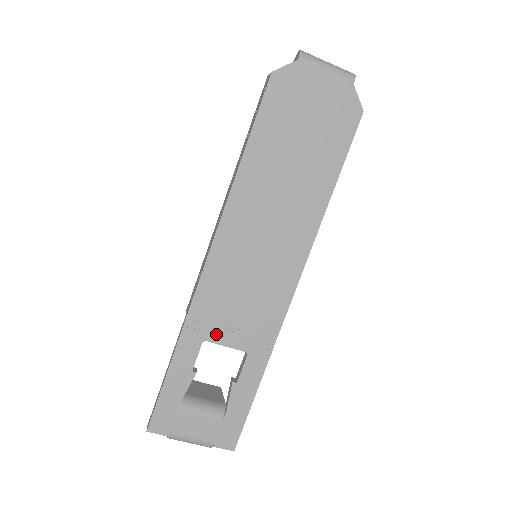
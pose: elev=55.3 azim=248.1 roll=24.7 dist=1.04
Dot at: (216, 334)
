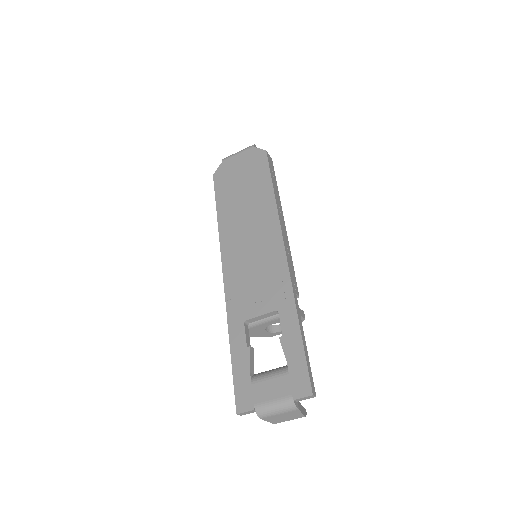
Dot at: (250, 312)
